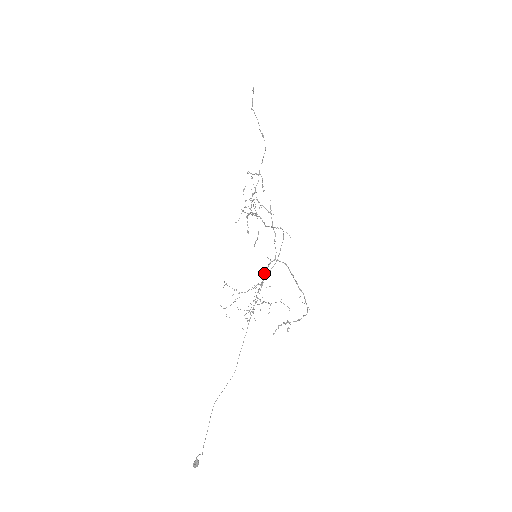
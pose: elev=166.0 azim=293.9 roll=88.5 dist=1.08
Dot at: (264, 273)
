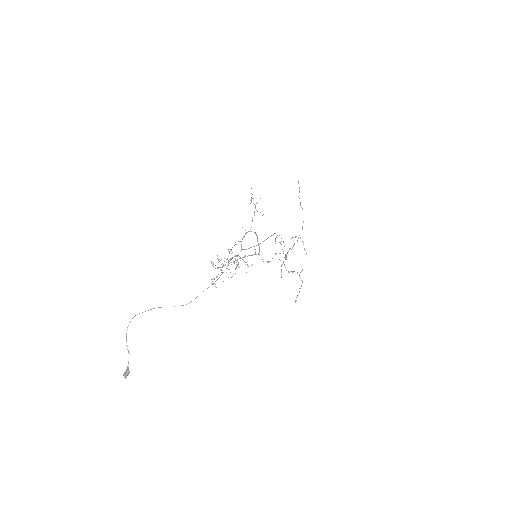
Dot at: (239, 241)
